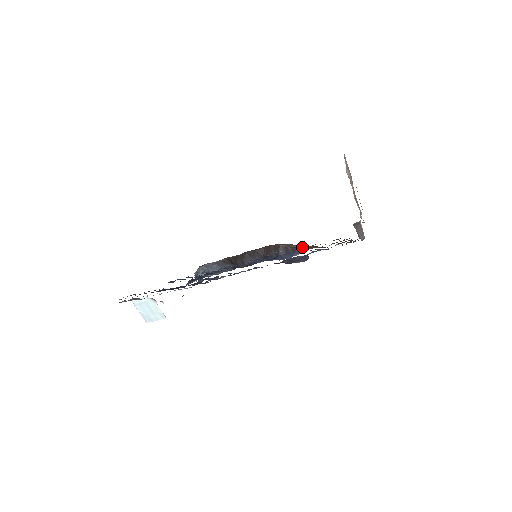
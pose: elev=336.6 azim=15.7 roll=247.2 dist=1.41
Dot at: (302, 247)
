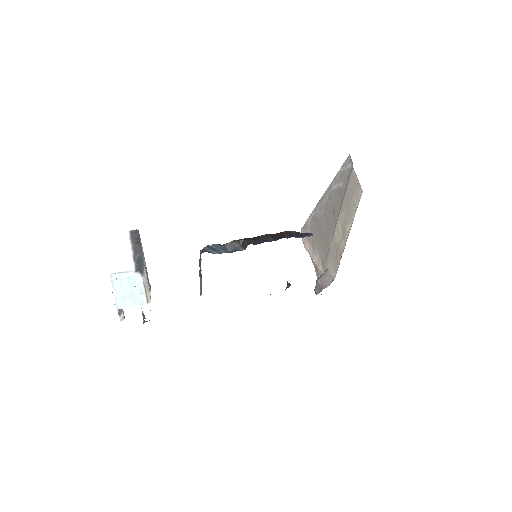
Dot at: occluded
